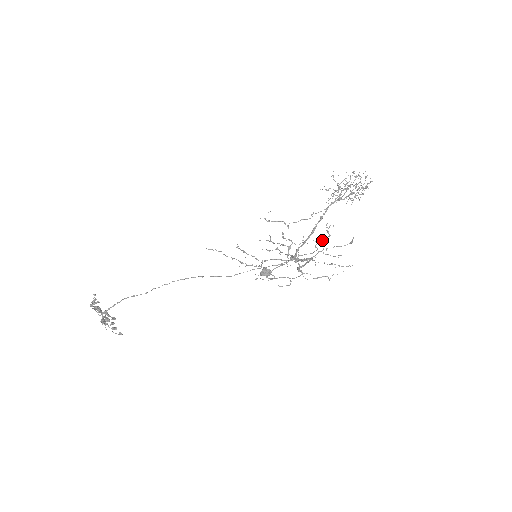
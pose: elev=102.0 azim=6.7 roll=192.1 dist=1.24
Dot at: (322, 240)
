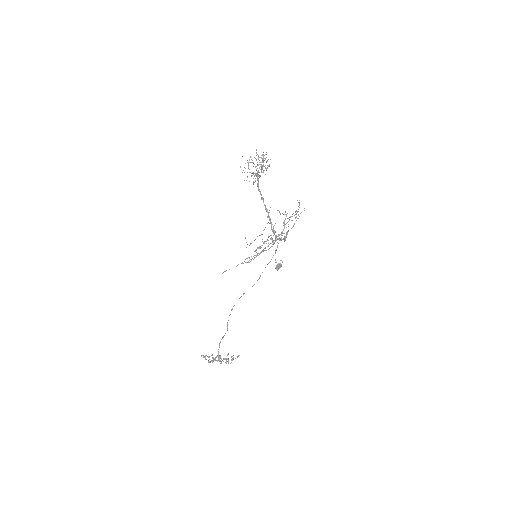
Dot at: occluded
